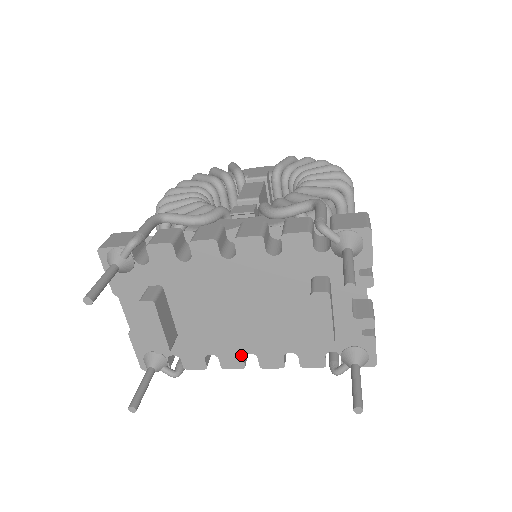
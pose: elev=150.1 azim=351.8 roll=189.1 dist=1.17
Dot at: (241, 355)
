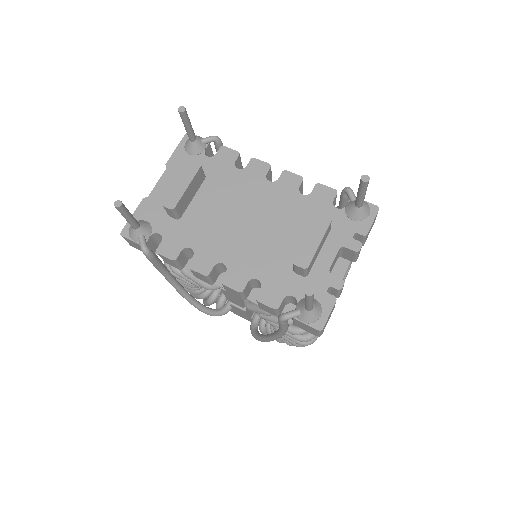
Dot at: (215, 262)
